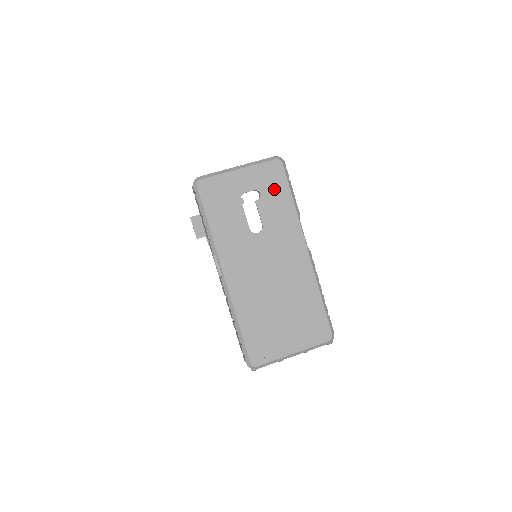
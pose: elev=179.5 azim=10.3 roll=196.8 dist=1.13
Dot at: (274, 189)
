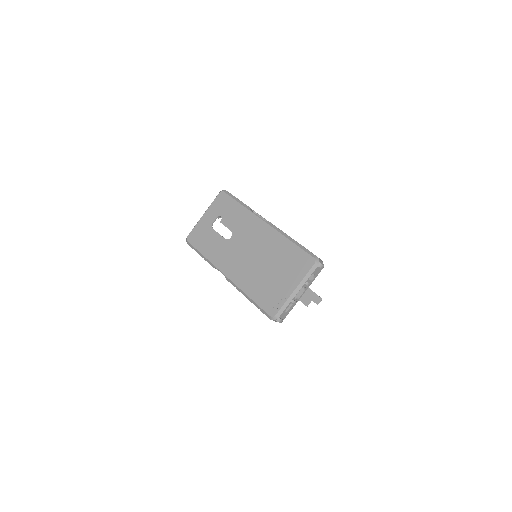
Dot at: (227, 208)
